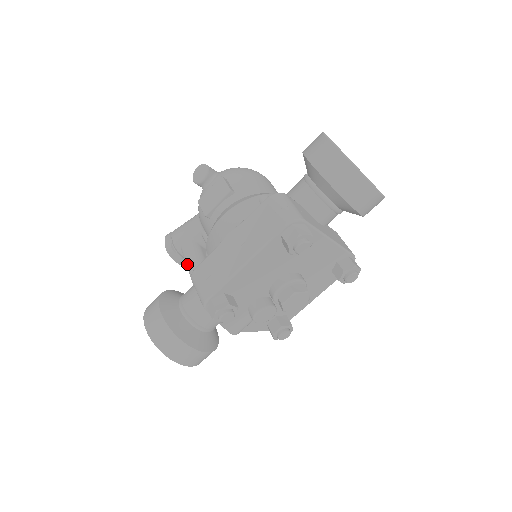
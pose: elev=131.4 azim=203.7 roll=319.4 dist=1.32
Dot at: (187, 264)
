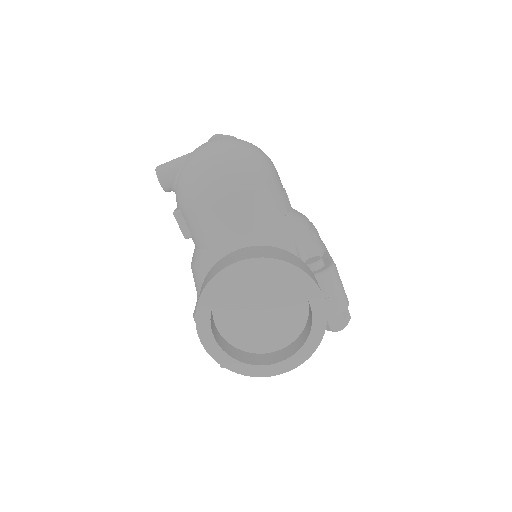
Dot at: occluded
